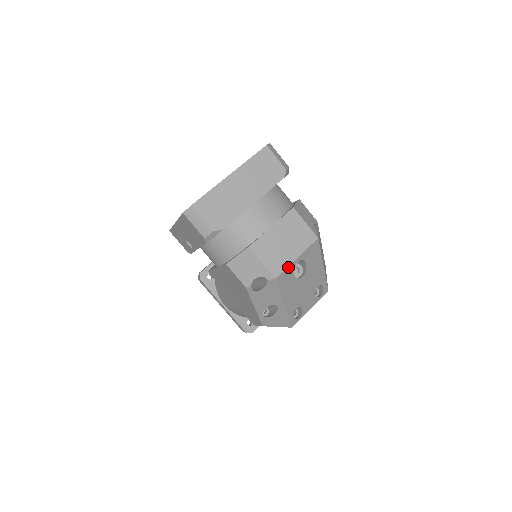
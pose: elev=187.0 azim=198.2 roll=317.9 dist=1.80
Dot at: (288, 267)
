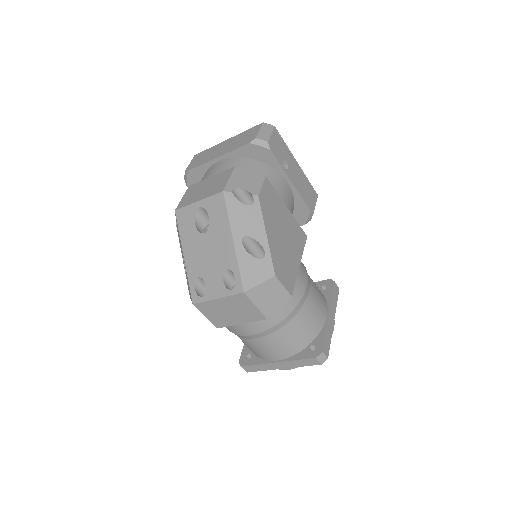
Dot at: (189, 206)
